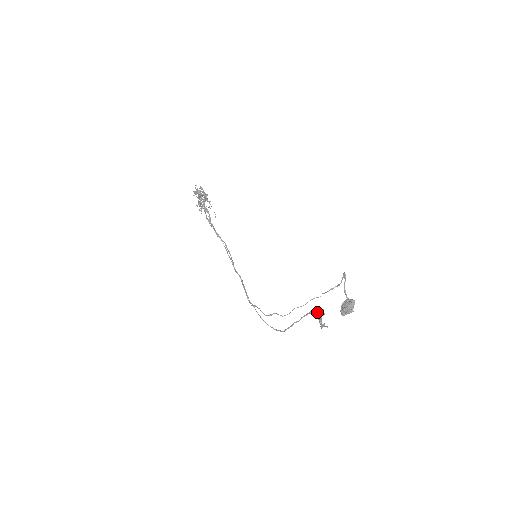
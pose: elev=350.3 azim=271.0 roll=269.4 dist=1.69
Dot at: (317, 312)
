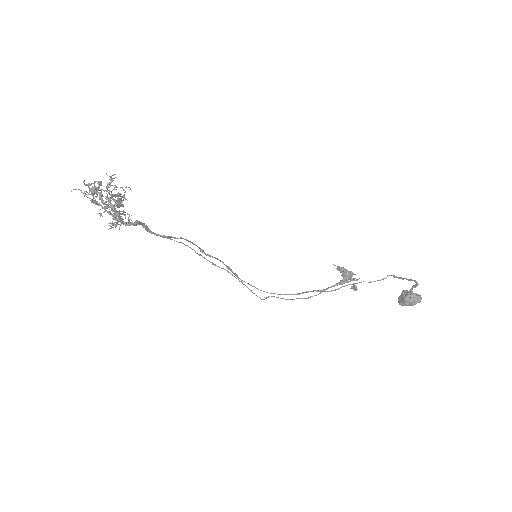
Dot at: occluded
